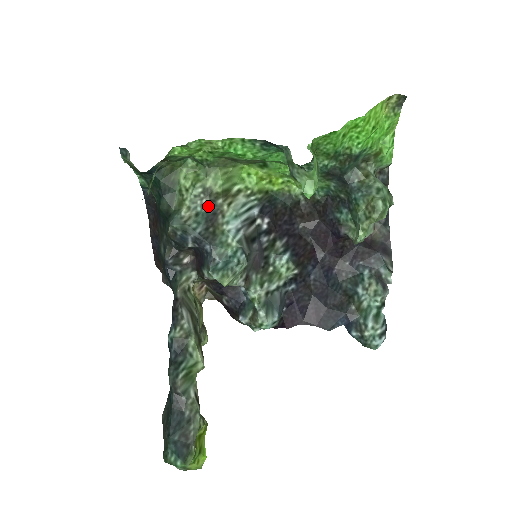
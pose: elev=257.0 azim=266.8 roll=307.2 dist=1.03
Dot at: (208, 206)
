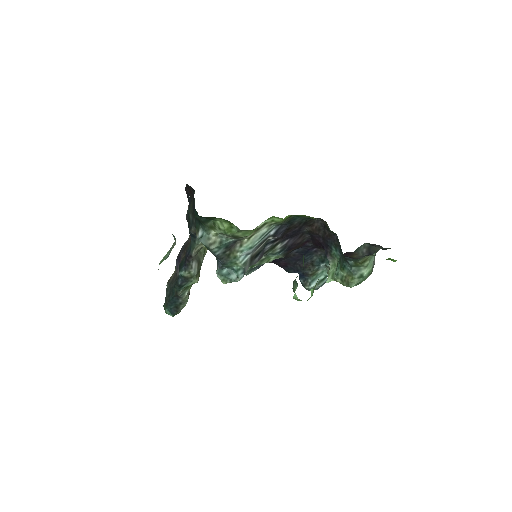
Dot at: (232, 240)
